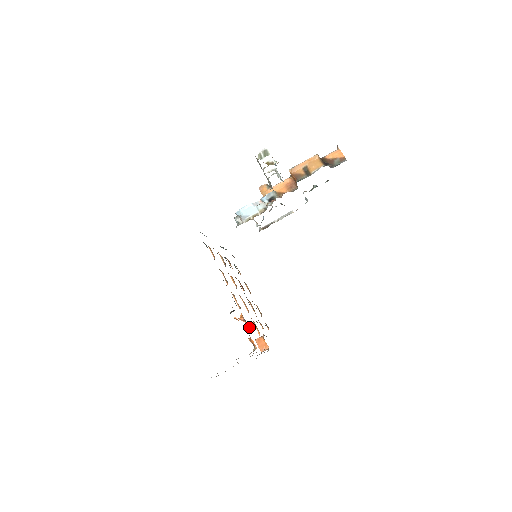
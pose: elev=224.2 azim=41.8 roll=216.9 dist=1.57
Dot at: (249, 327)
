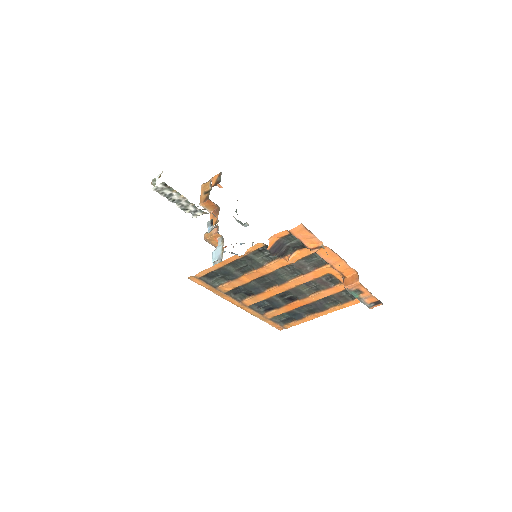
Dot at: (299, 249)
